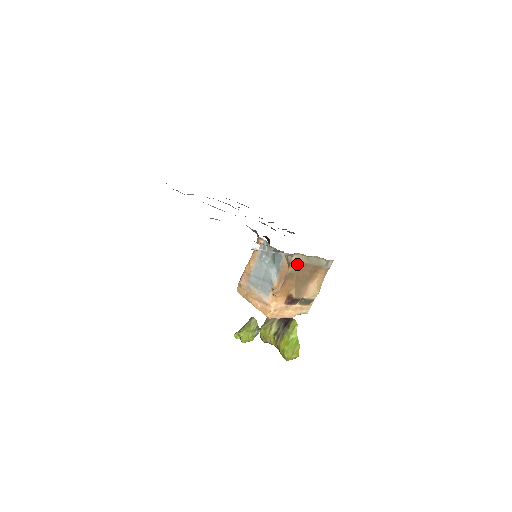
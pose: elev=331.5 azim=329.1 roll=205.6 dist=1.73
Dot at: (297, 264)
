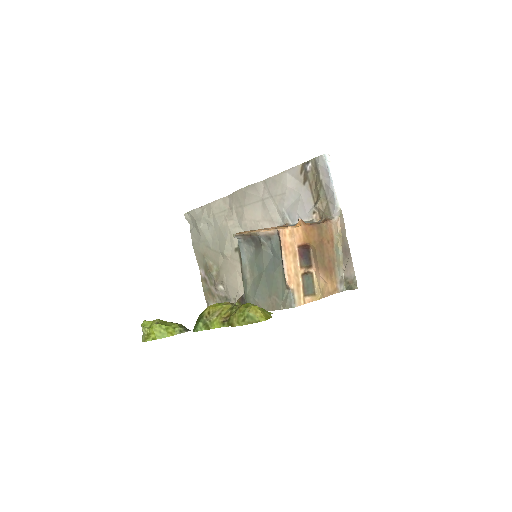
Dot at: (329, 232)
